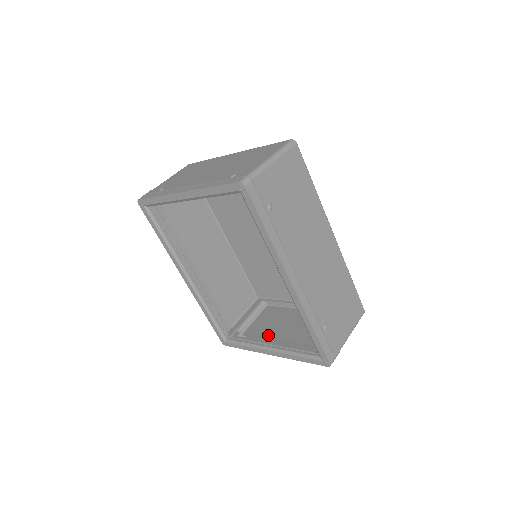
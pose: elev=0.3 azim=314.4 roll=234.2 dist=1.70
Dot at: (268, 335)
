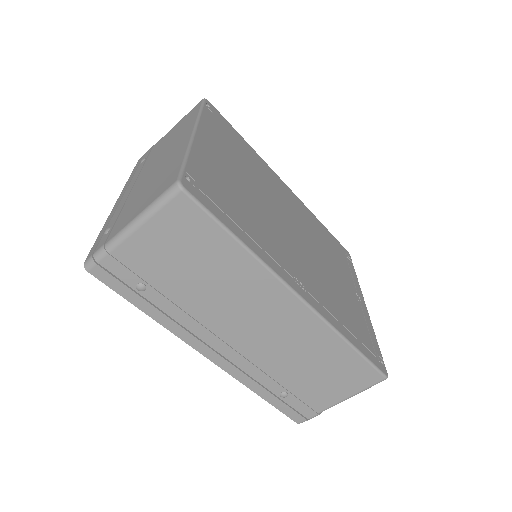
Dot at: occluded
